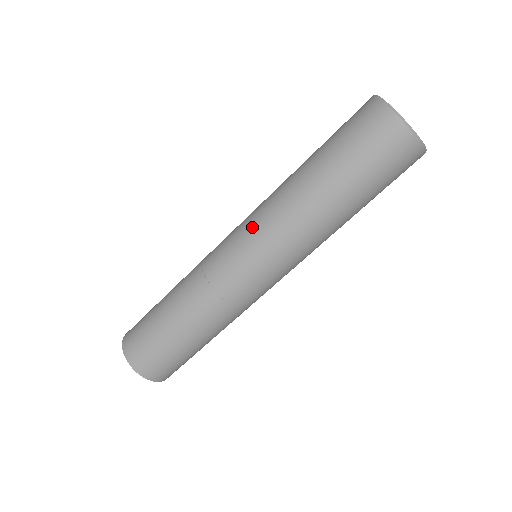
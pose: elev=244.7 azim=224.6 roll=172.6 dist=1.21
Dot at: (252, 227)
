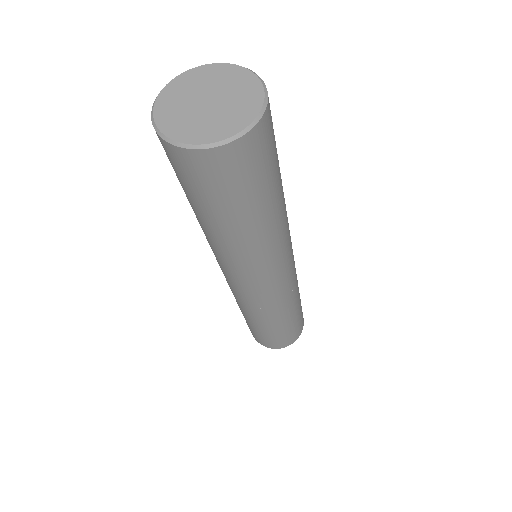
Dot at: occluded
